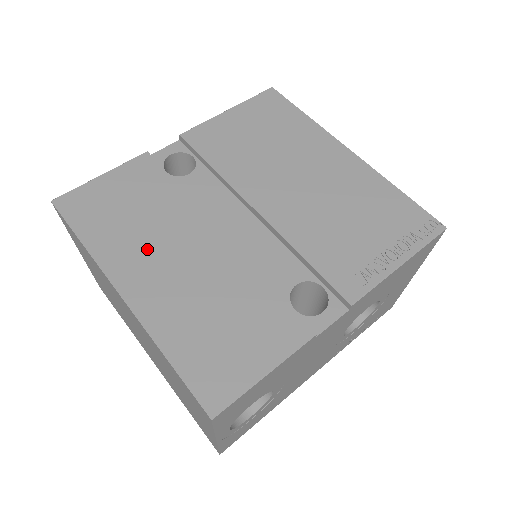
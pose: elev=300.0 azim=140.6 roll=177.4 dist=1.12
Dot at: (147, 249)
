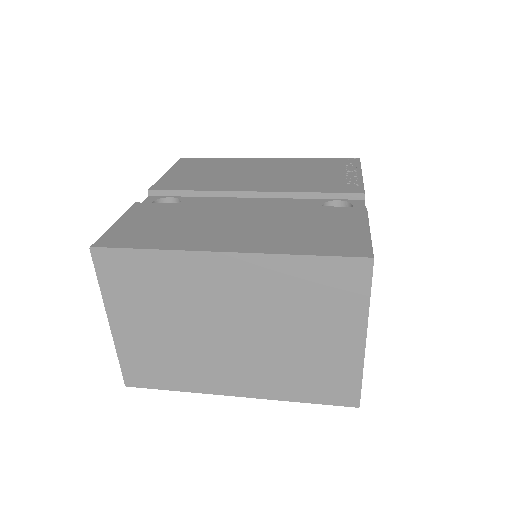
Dot at: (208, 230)
